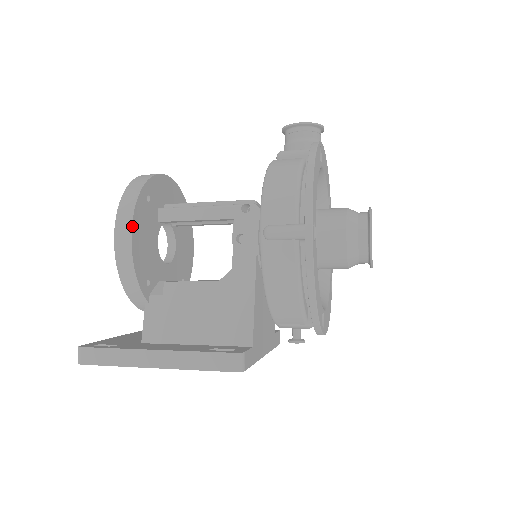
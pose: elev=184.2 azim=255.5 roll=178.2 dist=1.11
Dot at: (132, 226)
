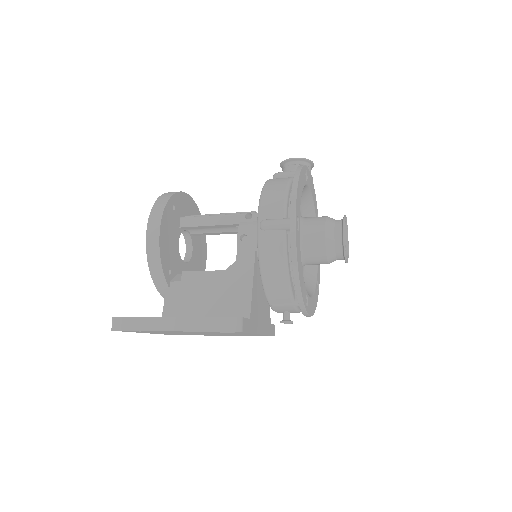
Dot at: (161, 224)
